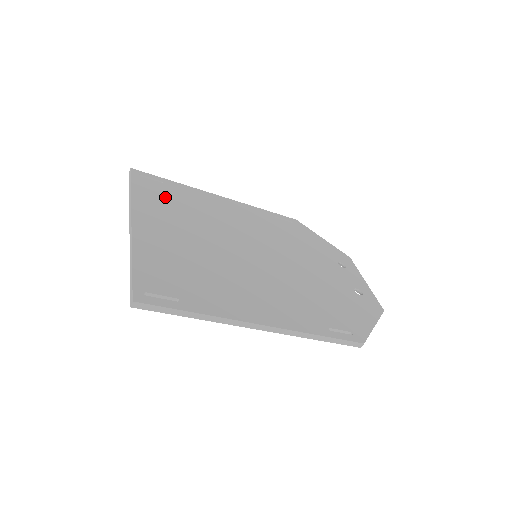
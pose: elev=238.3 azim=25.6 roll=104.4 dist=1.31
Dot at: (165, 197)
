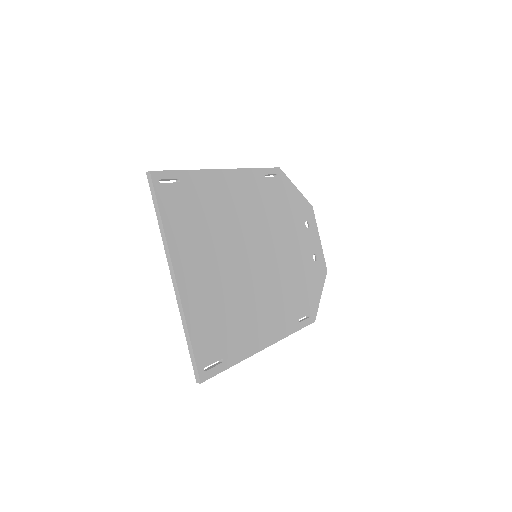
Dot at: (188, 211)
